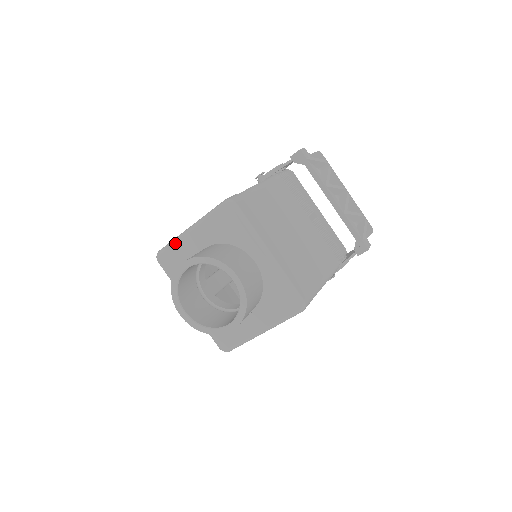
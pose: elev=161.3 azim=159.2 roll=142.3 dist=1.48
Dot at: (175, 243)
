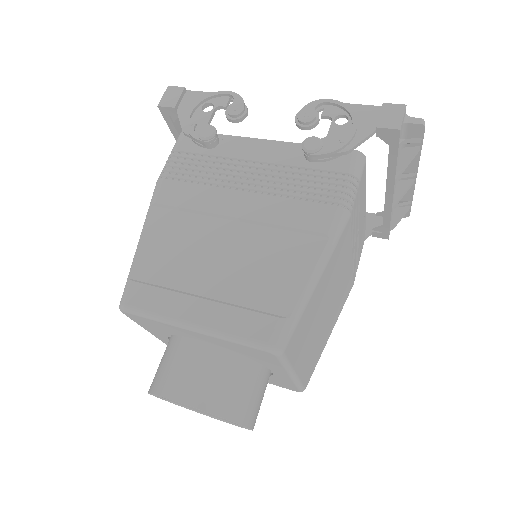
Dot at: (160, 322)
